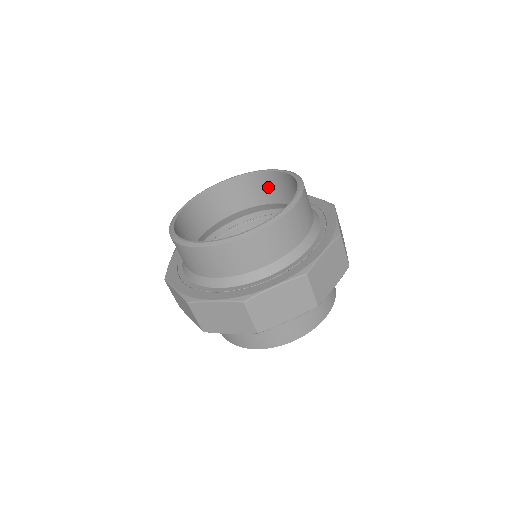
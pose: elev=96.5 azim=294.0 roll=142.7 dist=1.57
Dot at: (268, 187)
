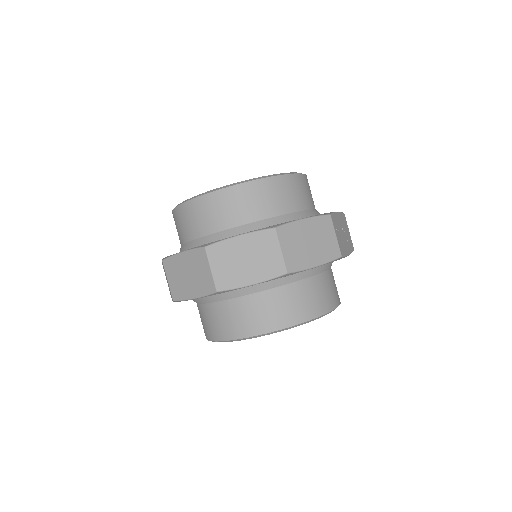
Dot at: occluded
